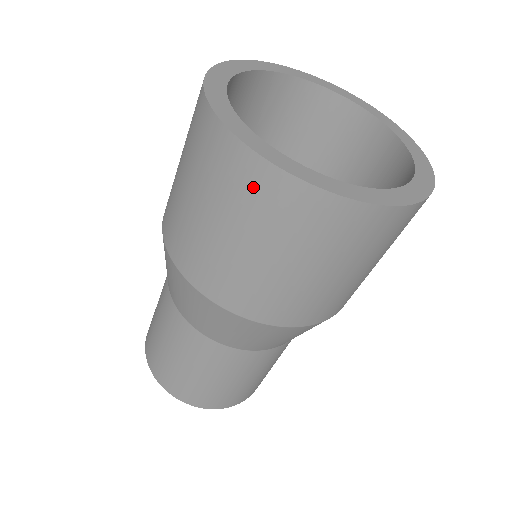
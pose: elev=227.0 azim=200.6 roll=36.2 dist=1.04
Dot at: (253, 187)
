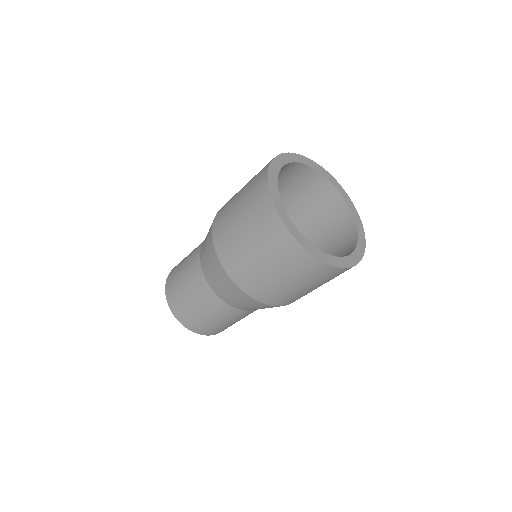
Dot at: (300, 262)
